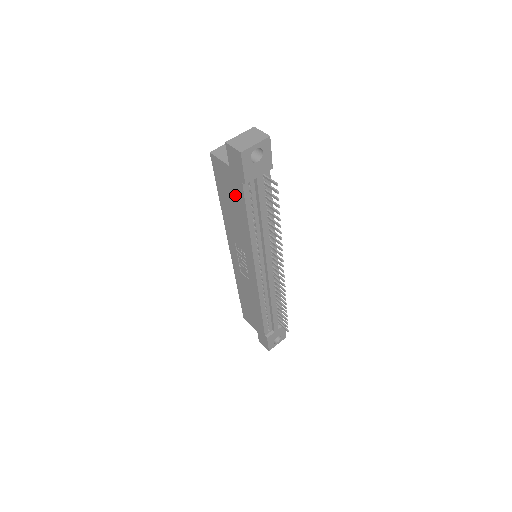
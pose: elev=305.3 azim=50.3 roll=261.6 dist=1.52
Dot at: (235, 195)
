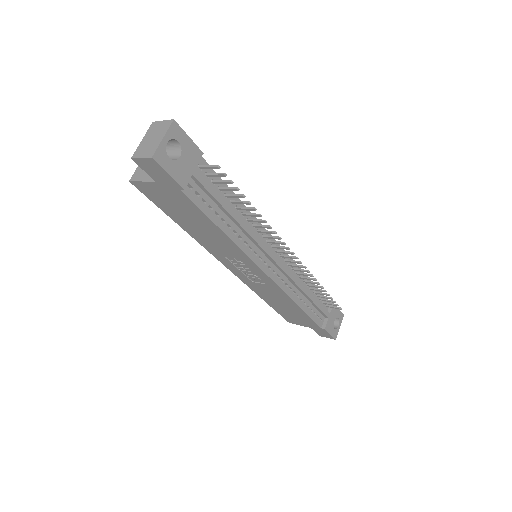
Dot at: (185, 208)
